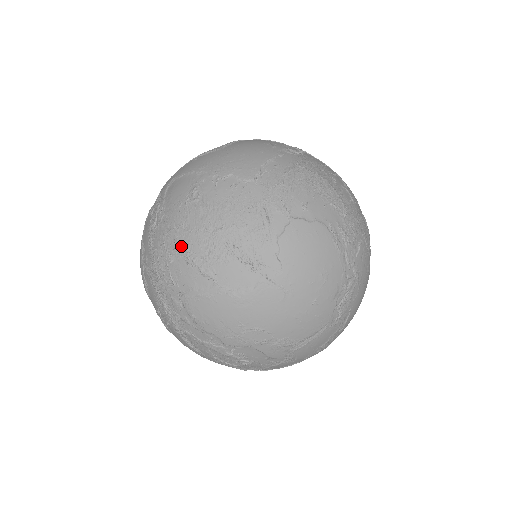
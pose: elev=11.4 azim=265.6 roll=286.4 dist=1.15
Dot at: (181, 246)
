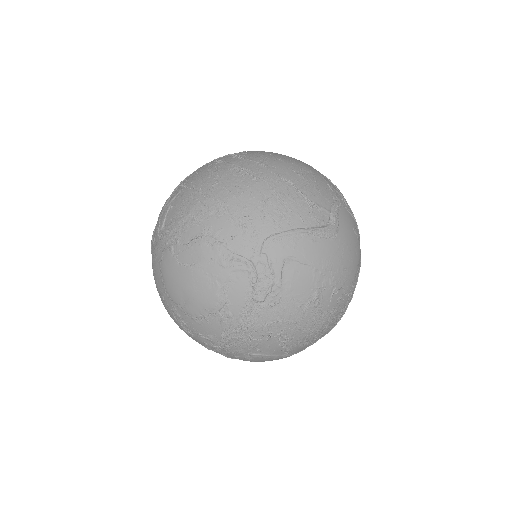
Dot at: (285, 336)
